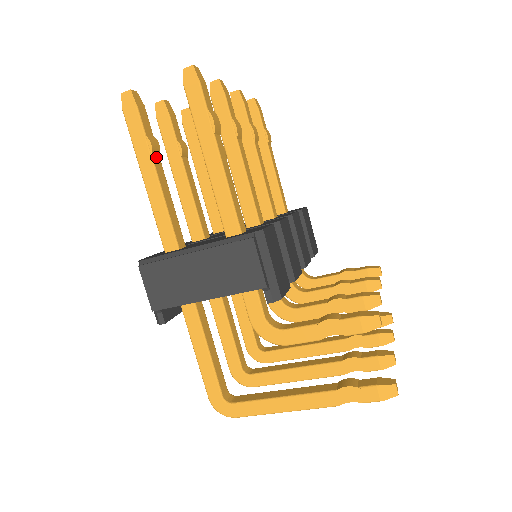
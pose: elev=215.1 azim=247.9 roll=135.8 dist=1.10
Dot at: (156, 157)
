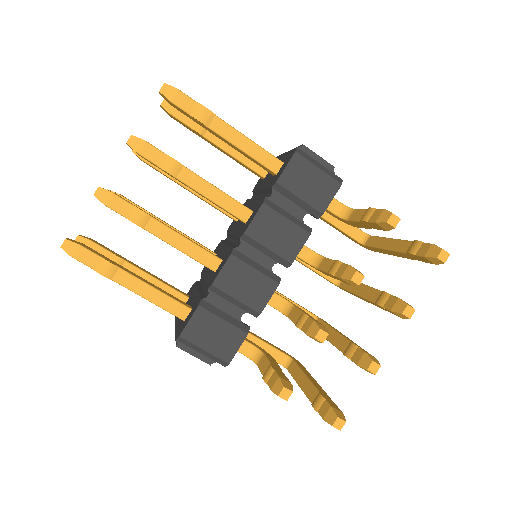
Dot at: (123, 266)
